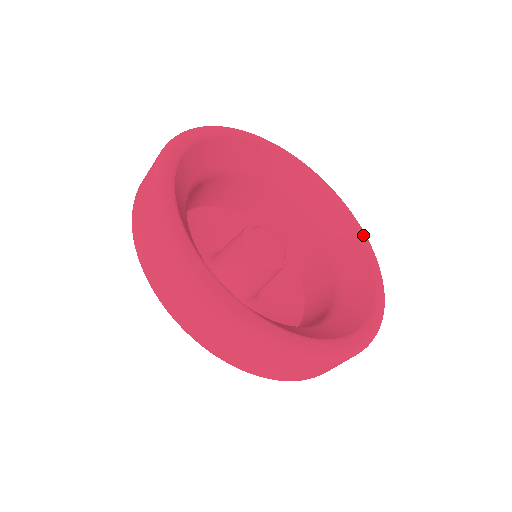
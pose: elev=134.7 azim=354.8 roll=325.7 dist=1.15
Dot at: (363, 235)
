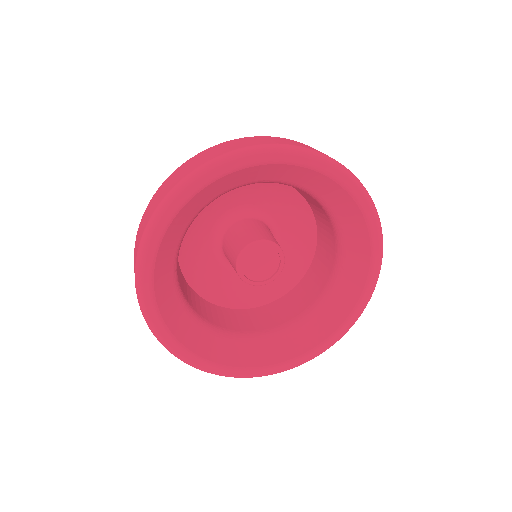
Dot at: (351, 320)
